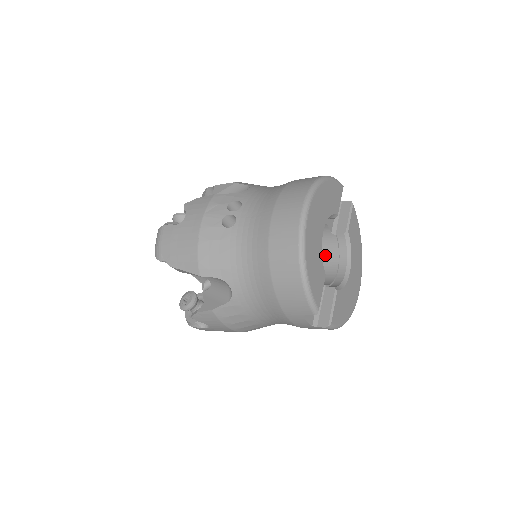
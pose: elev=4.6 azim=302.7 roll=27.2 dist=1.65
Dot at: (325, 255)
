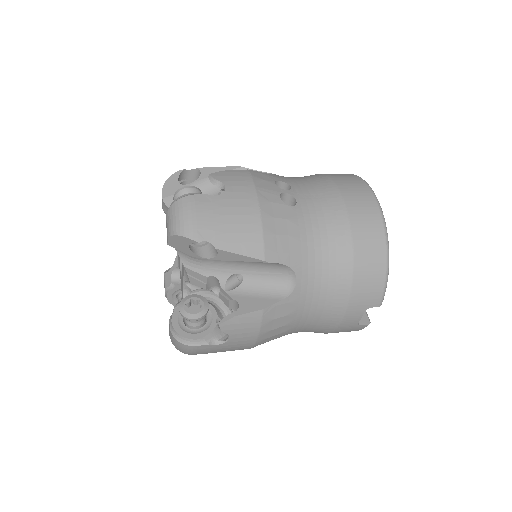
Dot at: occluded
